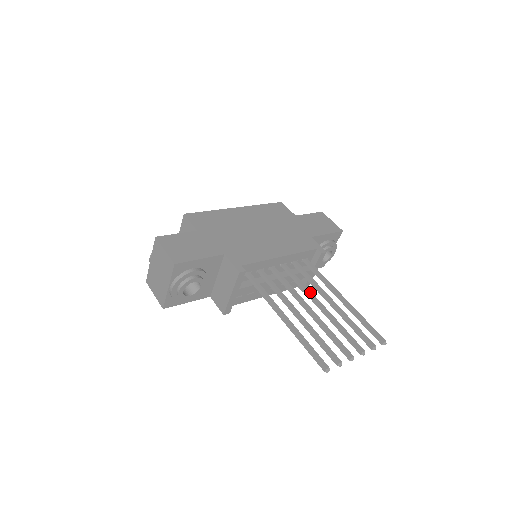
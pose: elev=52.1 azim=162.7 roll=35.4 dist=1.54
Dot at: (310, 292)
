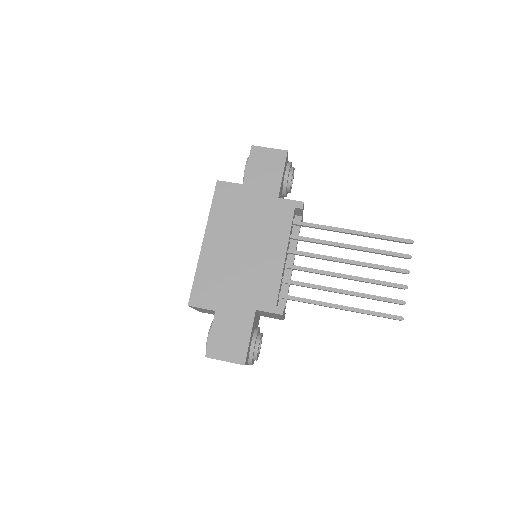
Dot at: (330, 258)
